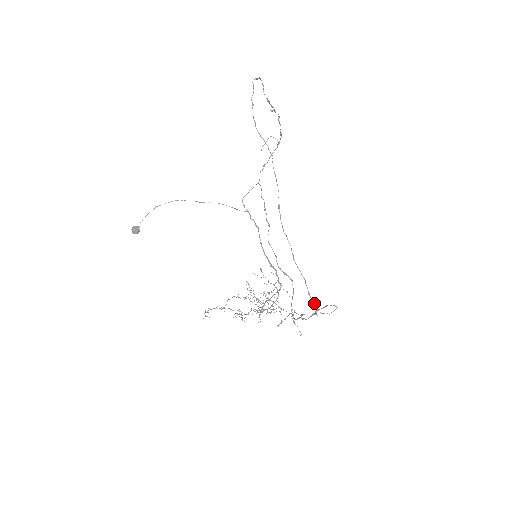
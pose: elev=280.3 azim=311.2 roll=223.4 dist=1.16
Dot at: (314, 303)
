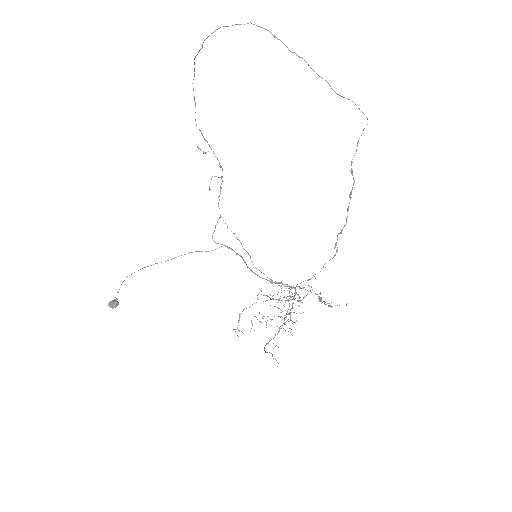
Dot at: occluded
